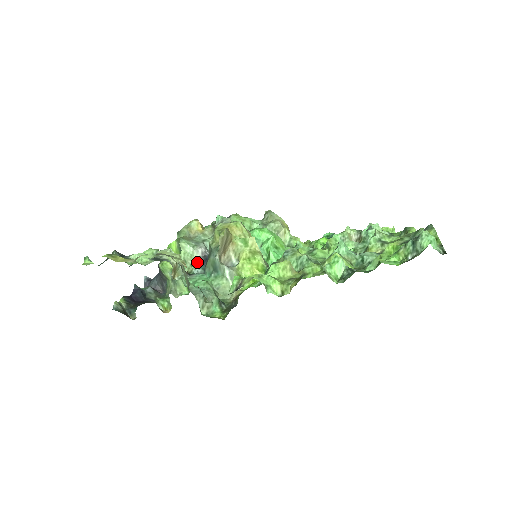
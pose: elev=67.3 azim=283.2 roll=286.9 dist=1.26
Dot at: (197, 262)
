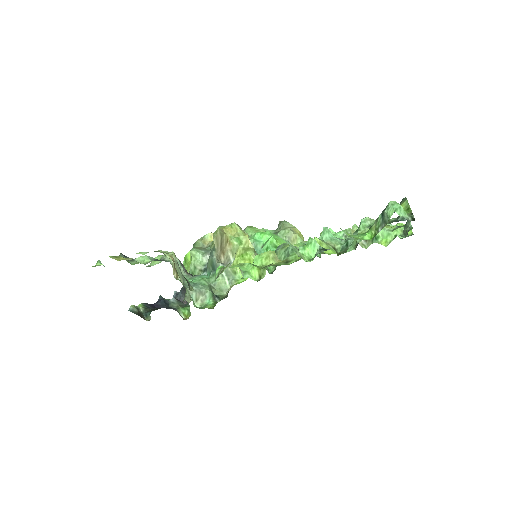
Dot at: (205, 267)
